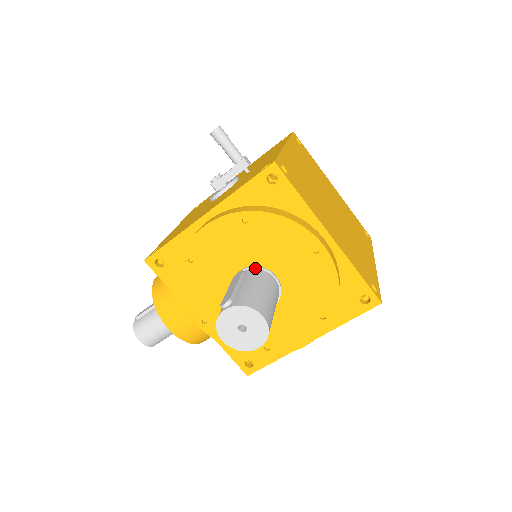
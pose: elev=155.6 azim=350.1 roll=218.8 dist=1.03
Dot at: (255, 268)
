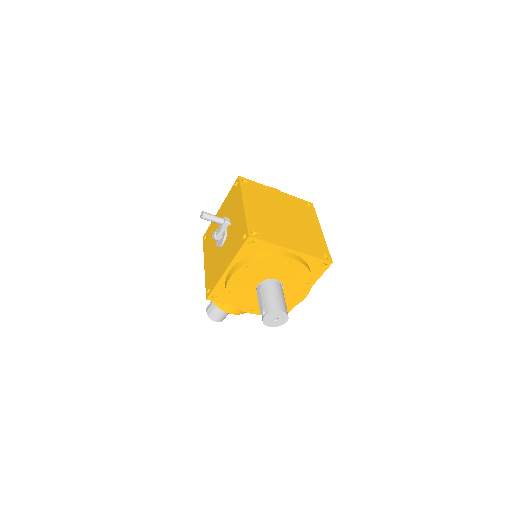
Dot at: (264, 281)
